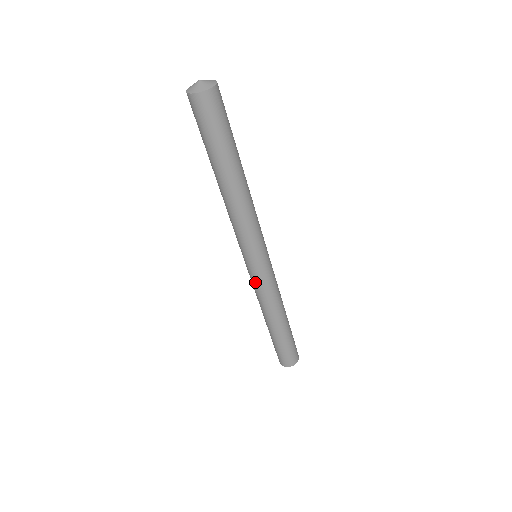
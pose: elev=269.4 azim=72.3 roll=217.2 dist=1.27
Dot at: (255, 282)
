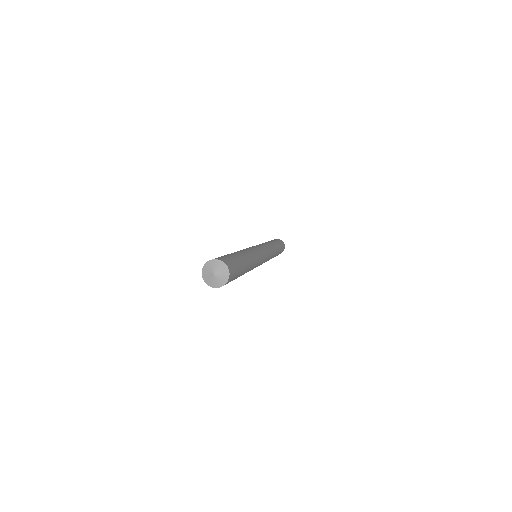
Dot at: occluded
